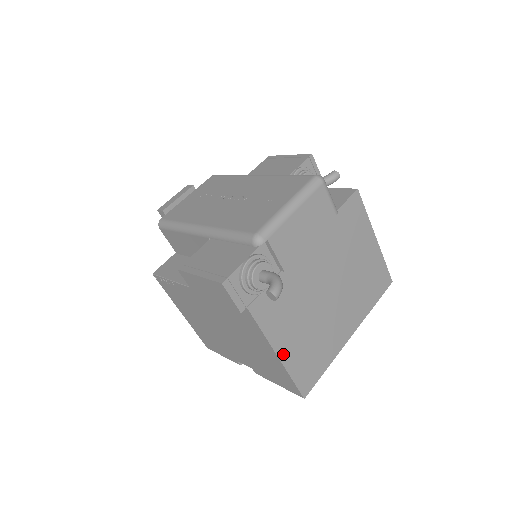
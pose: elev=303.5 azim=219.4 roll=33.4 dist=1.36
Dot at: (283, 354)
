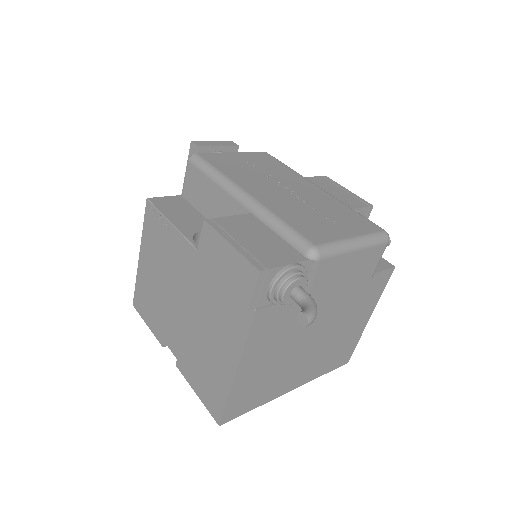
Dot at: (241, 373)
